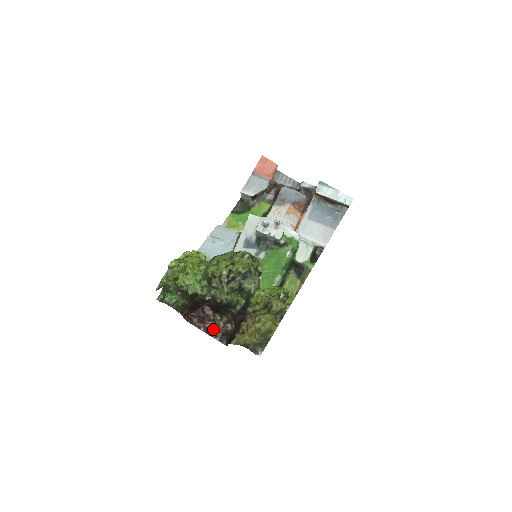
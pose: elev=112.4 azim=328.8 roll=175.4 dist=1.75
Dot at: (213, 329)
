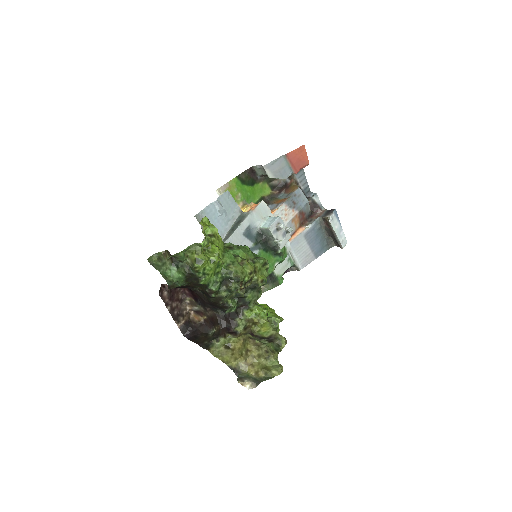
Dot at: (178, 311)
